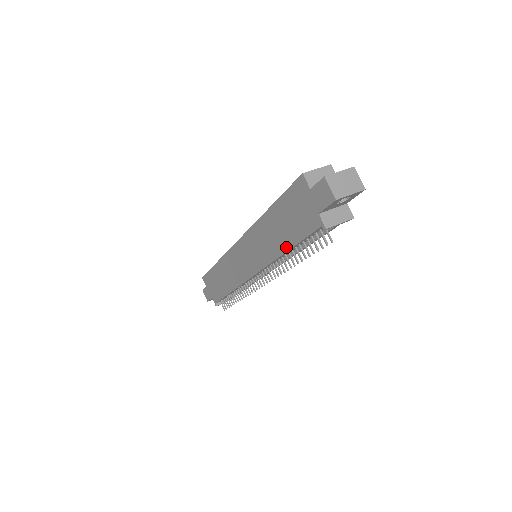
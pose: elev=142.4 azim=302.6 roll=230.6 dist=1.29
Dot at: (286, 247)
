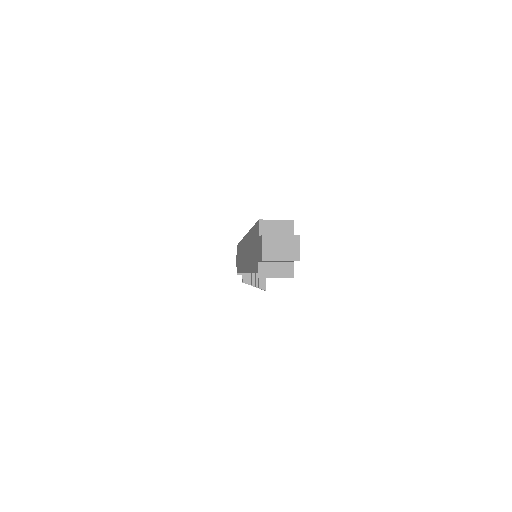
Dot at: (251, 269)
